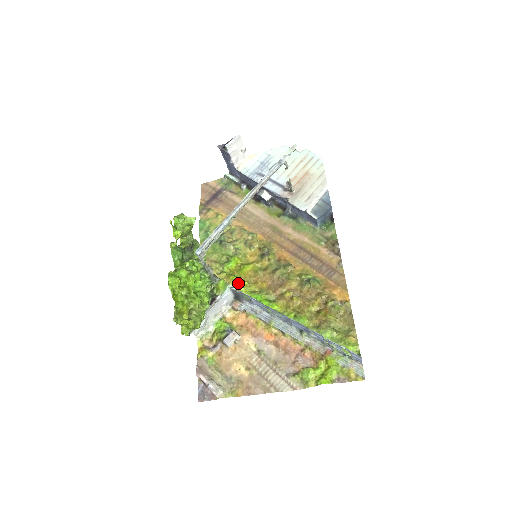
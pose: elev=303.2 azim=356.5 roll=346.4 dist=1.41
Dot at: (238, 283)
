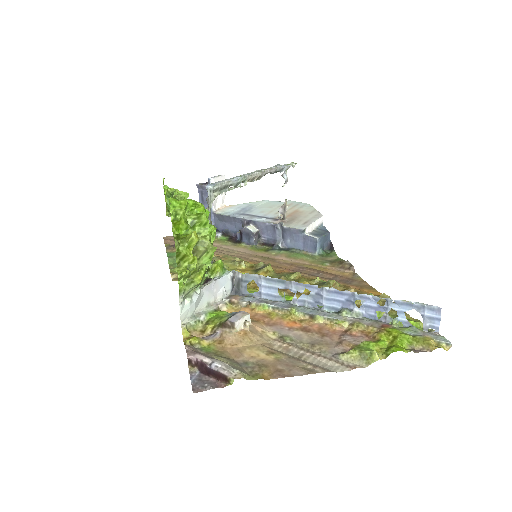
Dot at: occluded
